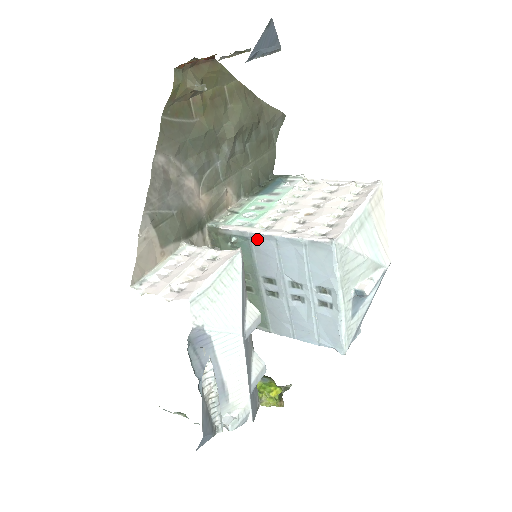
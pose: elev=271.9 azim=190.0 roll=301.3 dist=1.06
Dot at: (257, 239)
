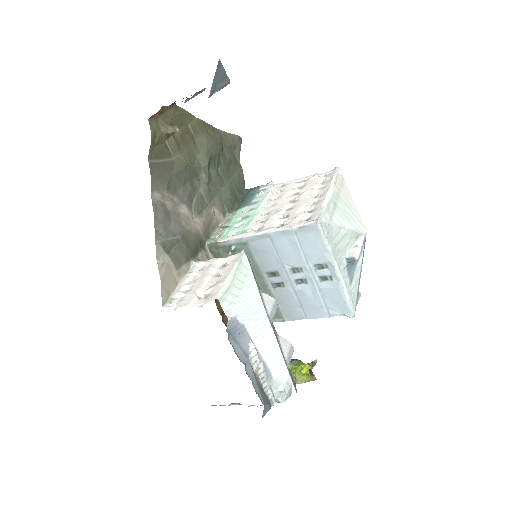
Dot at: (253, 241)
